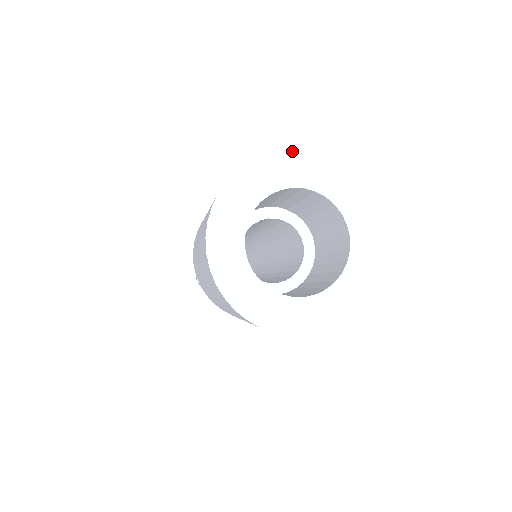
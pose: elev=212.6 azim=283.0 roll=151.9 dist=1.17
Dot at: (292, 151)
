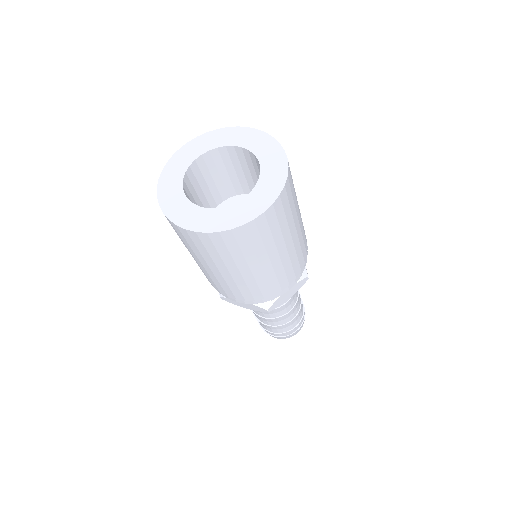
Dot at: (205, 133)
